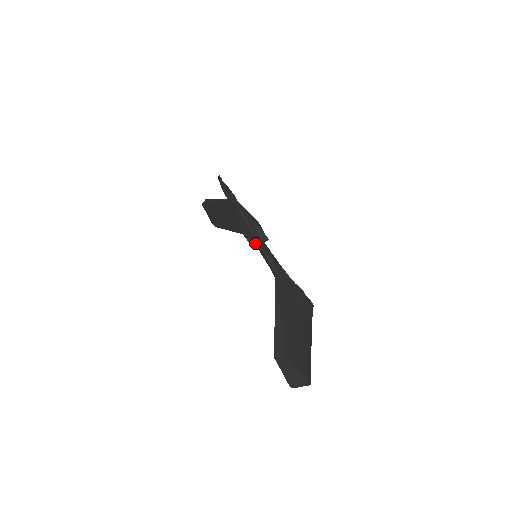
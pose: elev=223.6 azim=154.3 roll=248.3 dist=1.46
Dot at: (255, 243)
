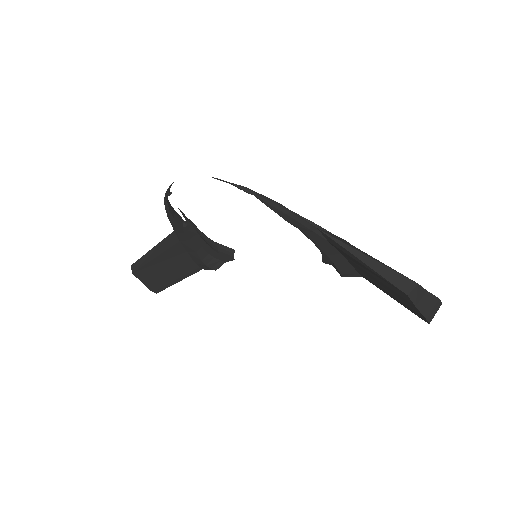
Dot at: (278, 212)
